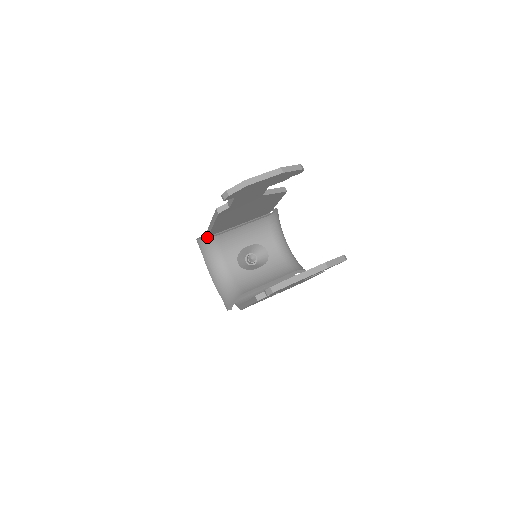
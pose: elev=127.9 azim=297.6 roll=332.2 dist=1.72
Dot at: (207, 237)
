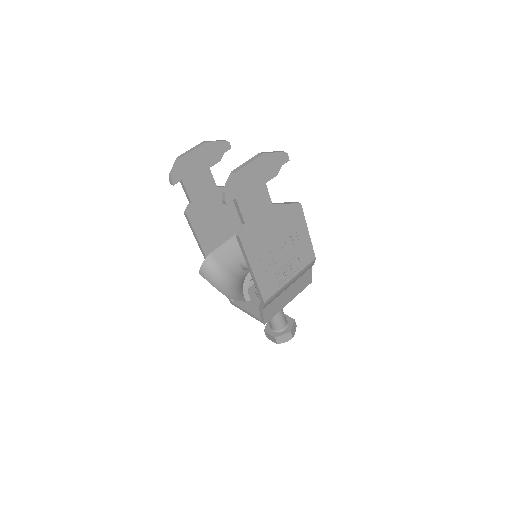
Dot at: (204, 262)
